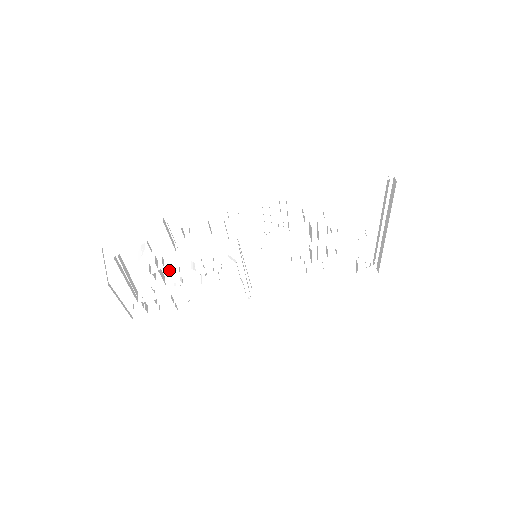
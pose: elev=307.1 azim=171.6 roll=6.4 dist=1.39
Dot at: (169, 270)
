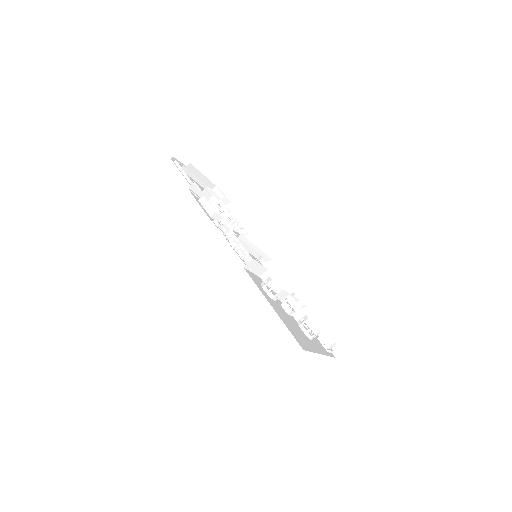
Dot at: occluded
